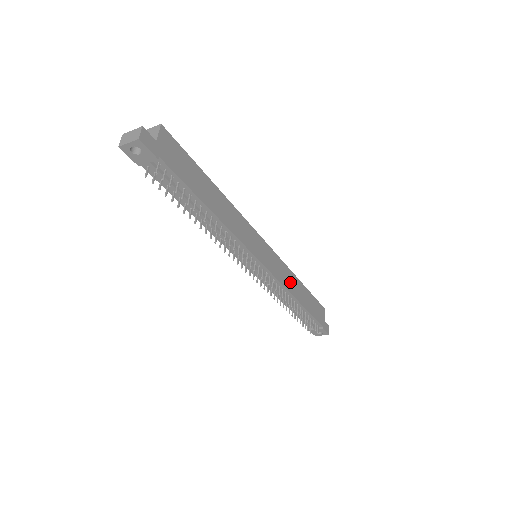
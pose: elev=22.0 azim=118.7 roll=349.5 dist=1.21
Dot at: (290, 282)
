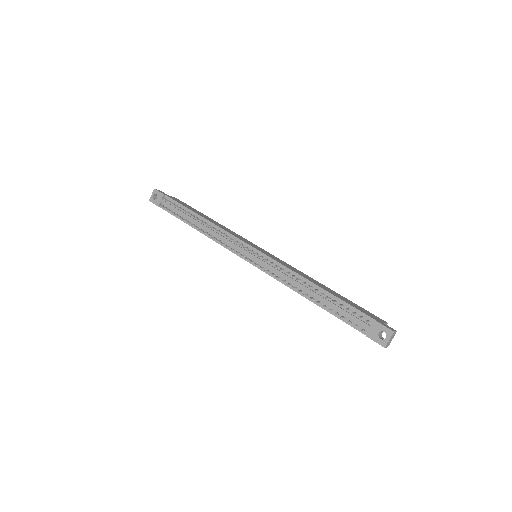
Dot at: (301, 274)
